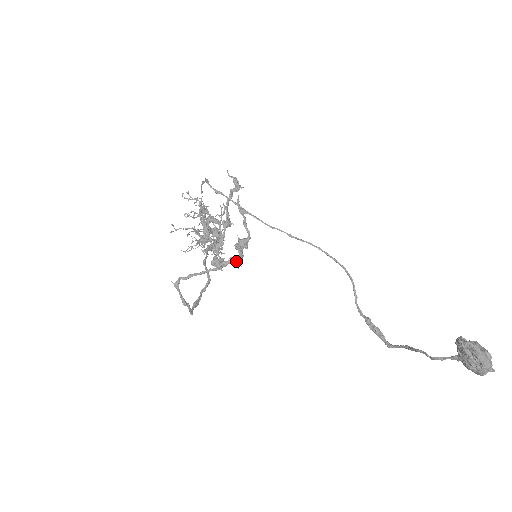
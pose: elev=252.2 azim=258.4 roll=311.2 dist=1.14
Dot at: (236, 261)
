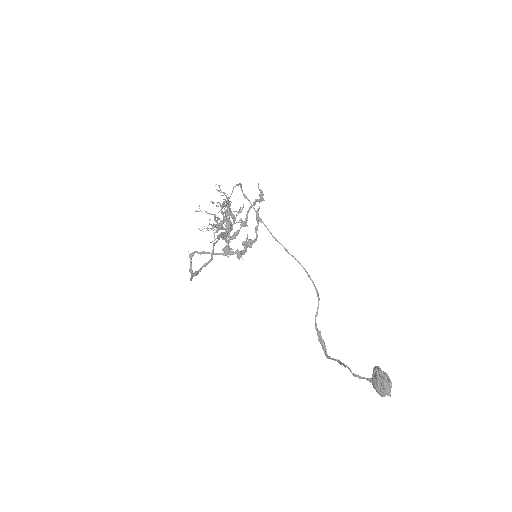
Dot at: (240, 254)
